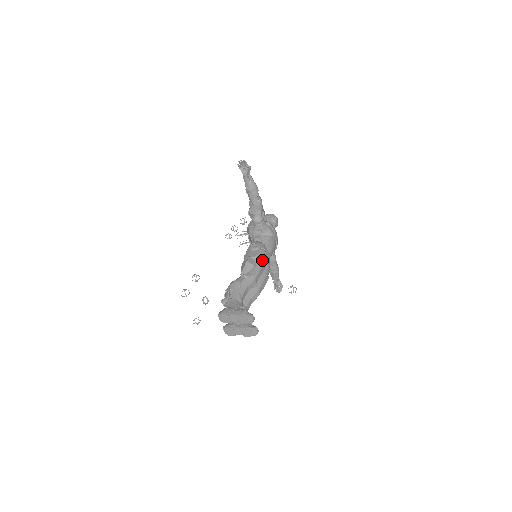
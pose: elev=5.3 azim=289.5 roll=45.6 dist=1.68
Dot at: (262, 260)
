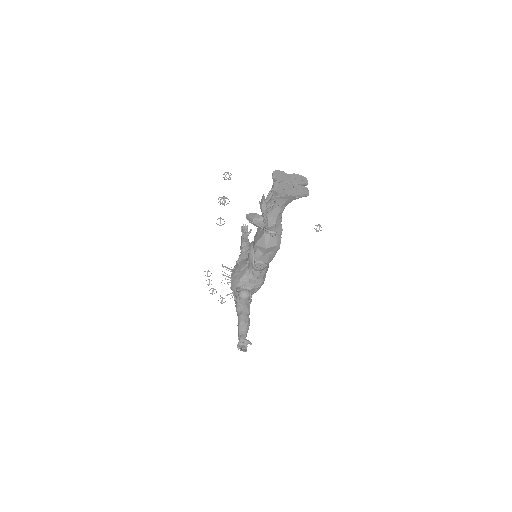
Dot at: occluded
